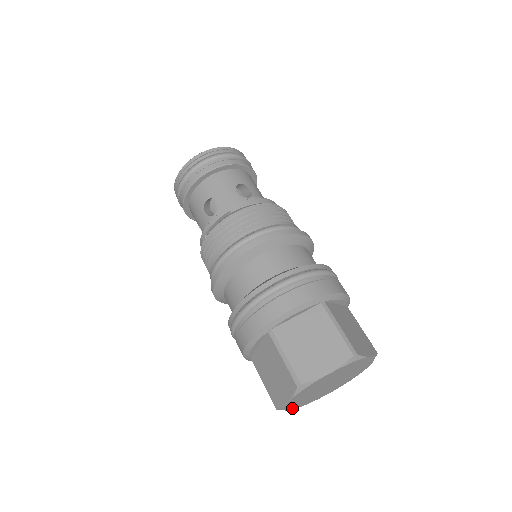
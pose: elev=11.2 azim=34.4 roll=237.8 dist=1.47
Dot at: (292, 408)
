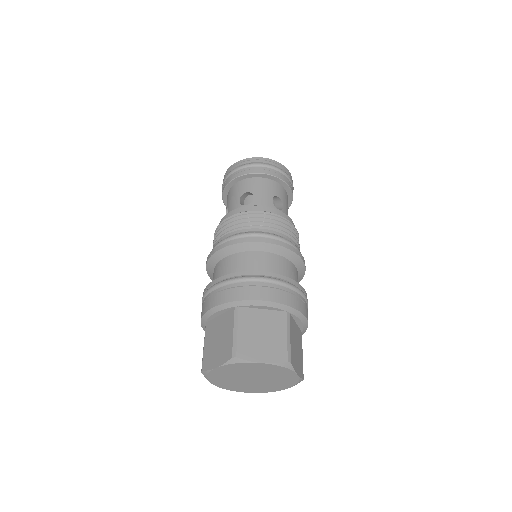
Dot at: (242, 391)
